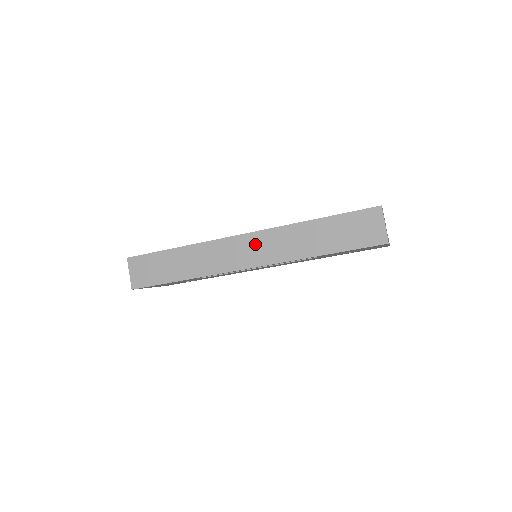
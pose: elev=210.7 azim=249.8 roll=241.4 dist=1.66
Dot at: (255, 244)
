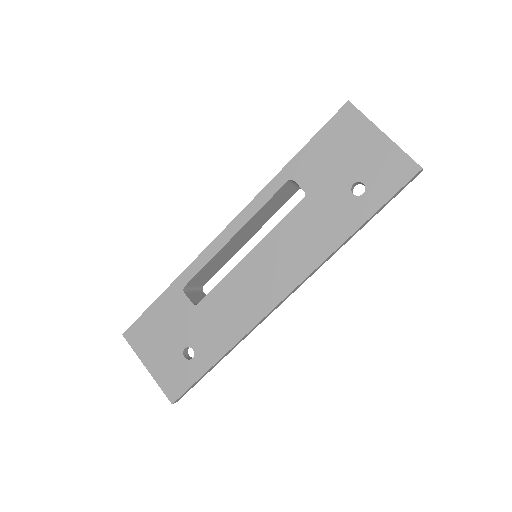
Dot at: occluded
